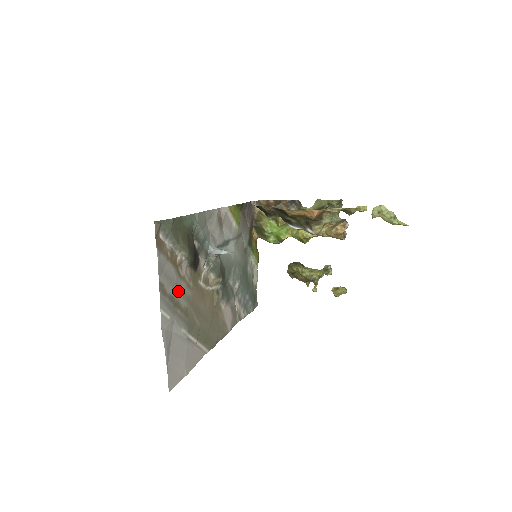
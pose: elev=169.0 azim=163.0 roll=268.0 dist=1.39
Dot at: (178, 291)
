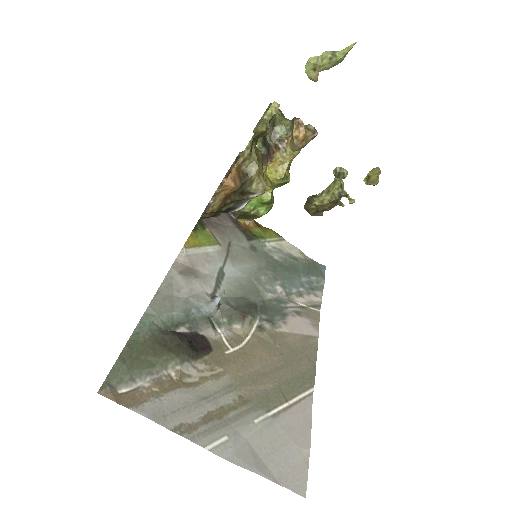
Dot at: (209, 400)
